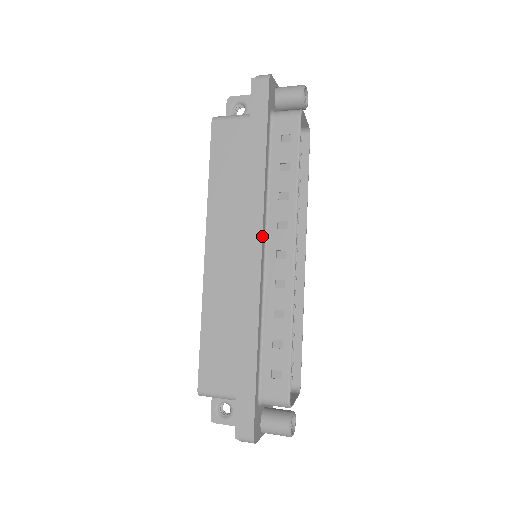
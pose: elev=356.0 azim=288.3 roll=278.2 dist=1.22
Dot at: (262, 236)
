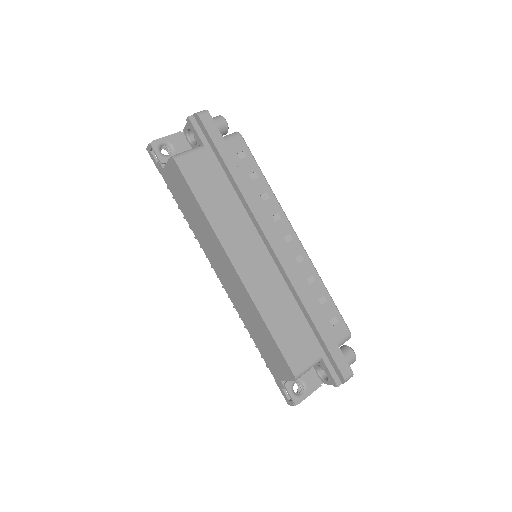
Dot at: (274, 230)
